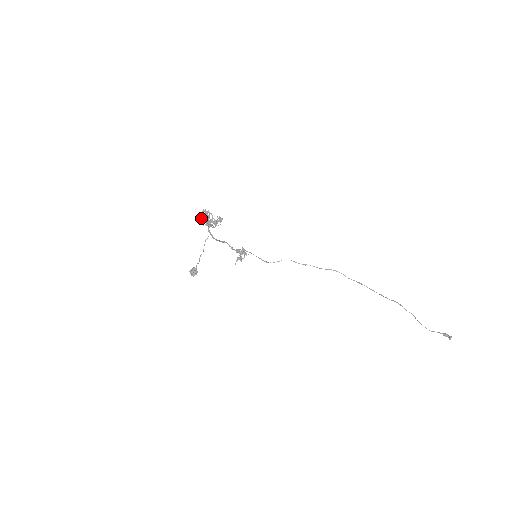
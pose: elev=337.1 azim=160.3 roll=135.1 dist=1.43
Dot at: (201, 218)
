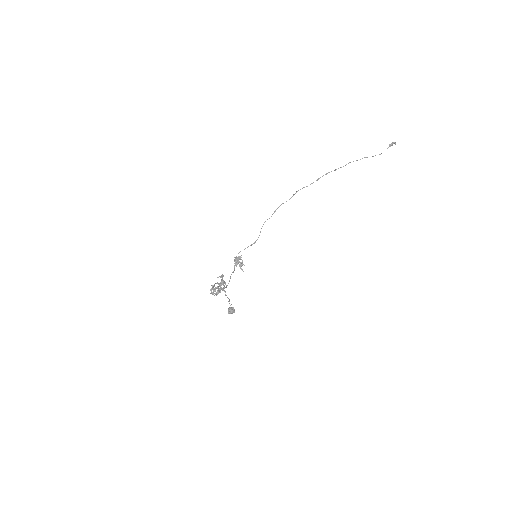
Dot at: occluded
